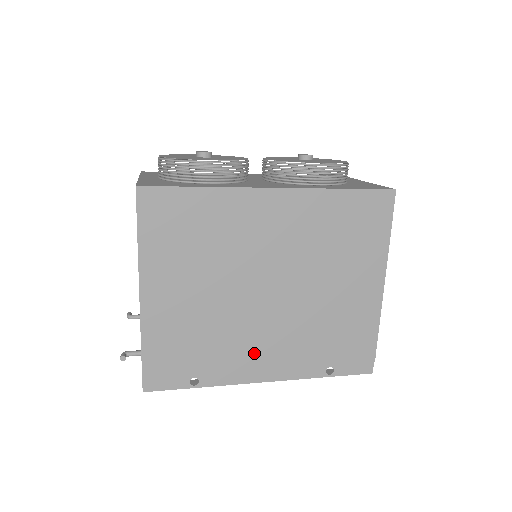
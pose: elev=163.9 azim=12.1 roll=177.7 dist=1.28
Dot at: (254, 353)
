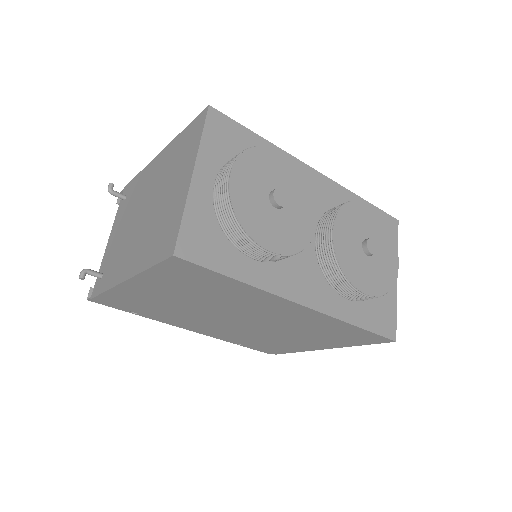
Dot at: (194, 325)
